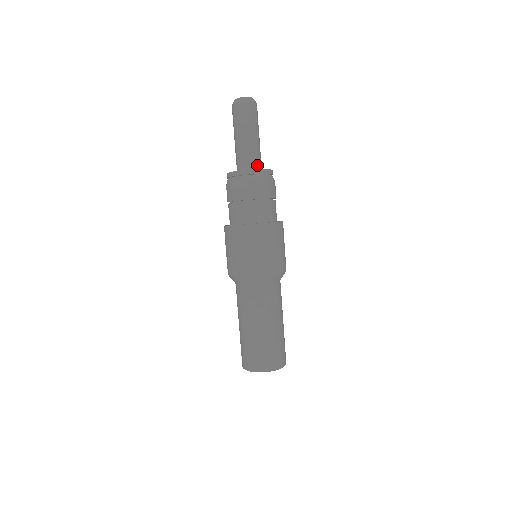
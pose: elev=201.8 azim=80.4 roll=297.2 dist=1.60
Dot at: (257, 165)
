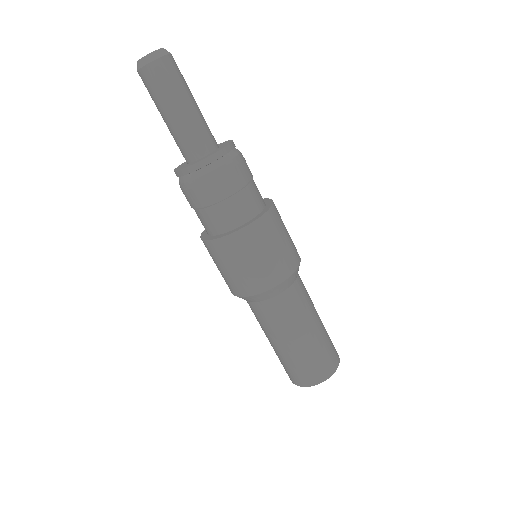
Dot at: (198, 151)
